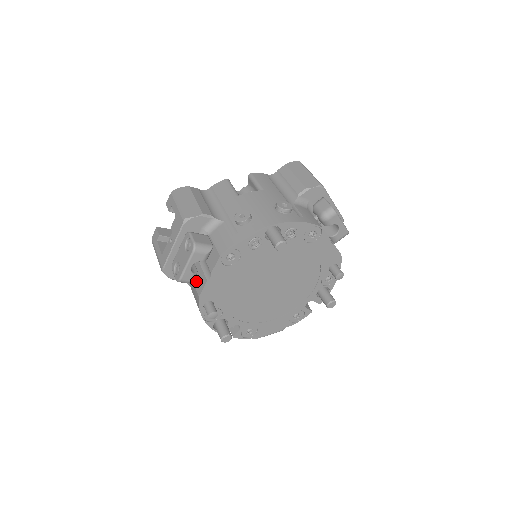
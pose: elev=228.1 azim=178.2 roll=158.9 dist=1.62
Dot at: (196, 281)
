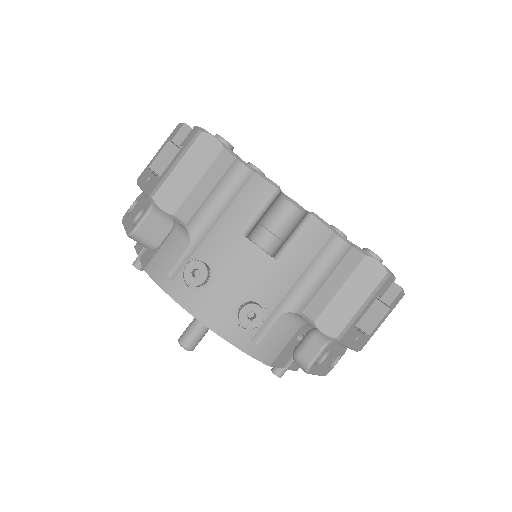
Dot at: occluded
